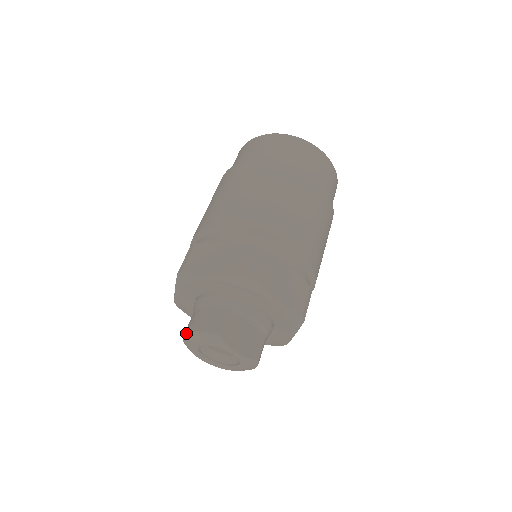
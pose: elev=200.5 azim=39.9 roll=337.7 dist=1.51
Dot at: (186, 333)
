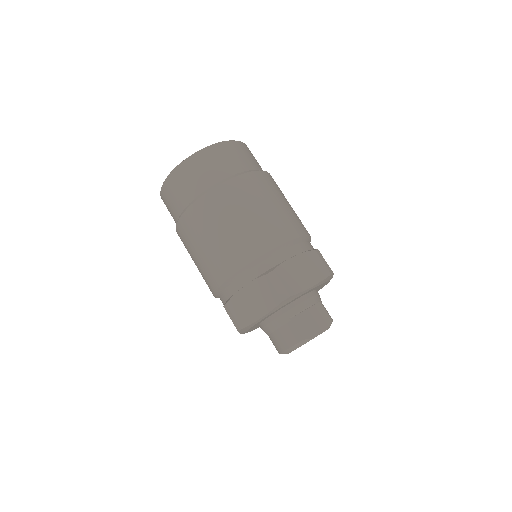
Dot at: (280, 353)
